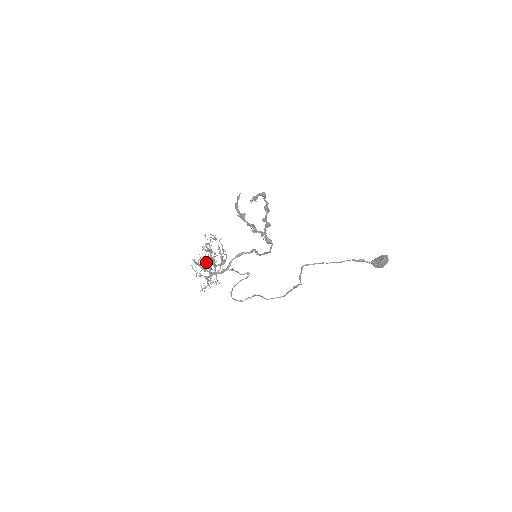
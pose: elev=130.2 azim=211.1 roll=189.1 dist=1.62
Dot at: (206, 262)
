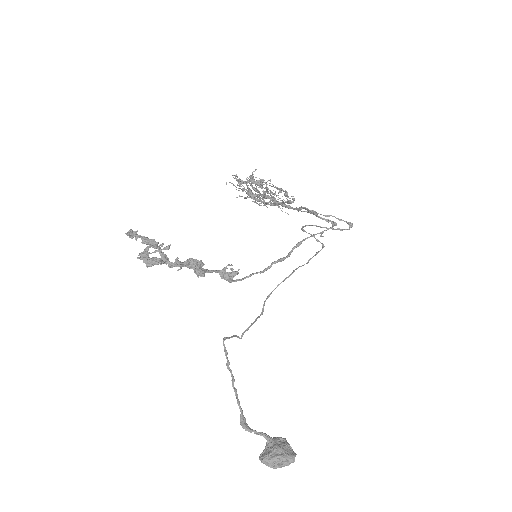
Dot at: occluded
